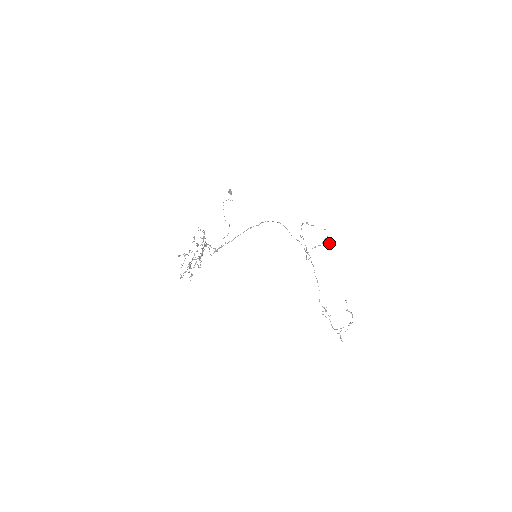
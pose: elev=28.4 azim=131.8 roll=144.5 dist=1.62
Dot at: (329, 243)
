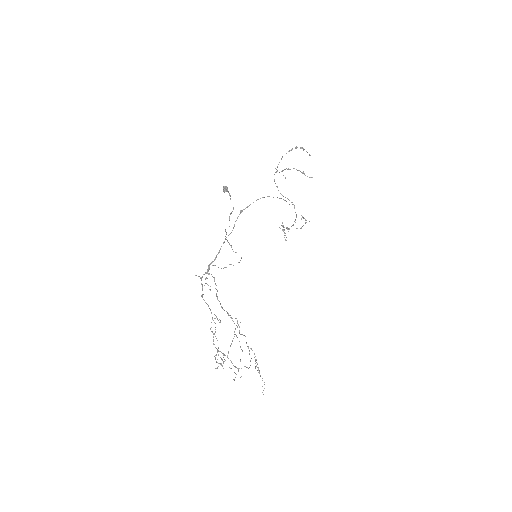
Dot at: occluded
